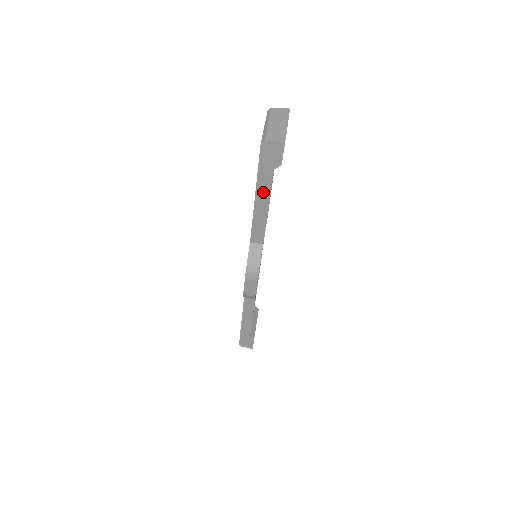
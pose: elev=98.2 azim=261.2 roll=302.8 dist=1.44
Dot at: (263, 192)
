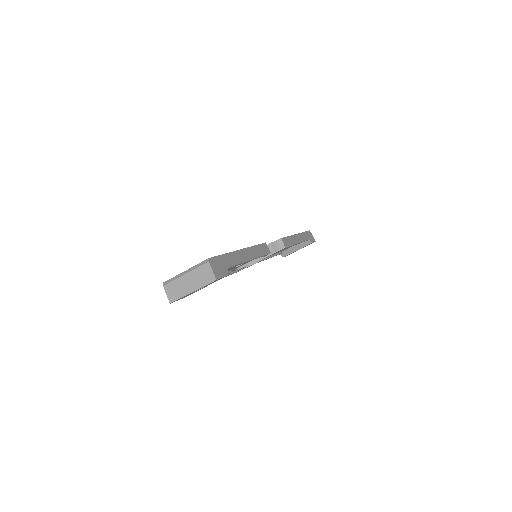
Dot at: occluded
